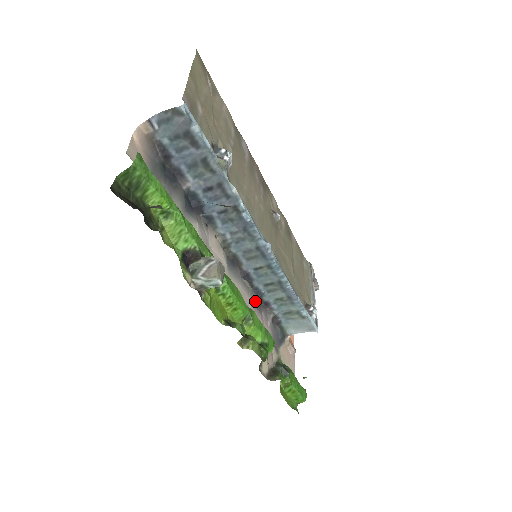
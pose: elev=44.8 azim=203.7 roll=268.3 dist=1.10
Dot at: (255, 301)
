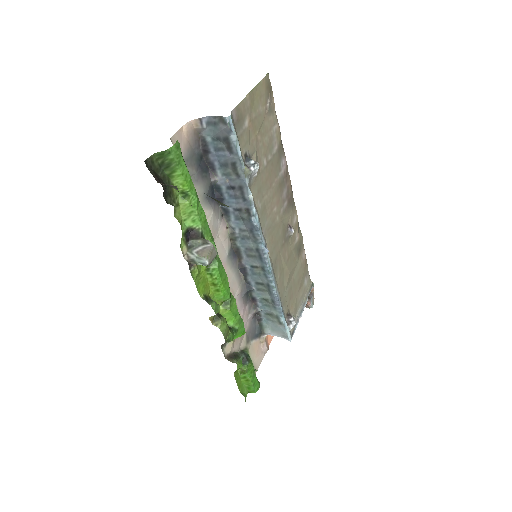
Dot at: (243, 293)
